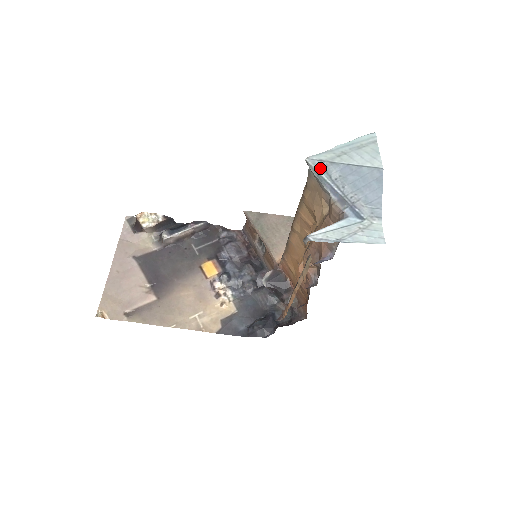
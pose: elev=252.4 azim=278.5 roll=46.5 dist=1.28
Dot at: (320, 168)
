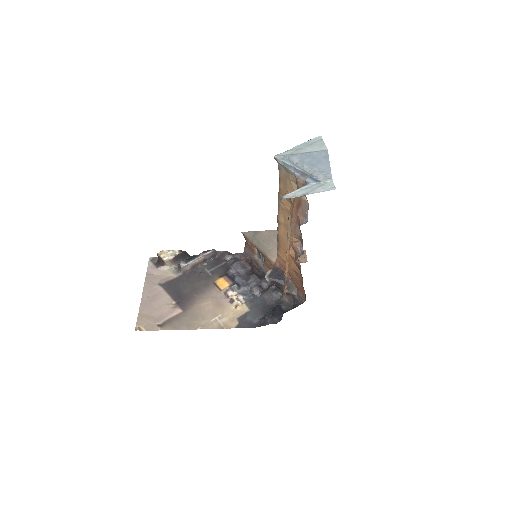
Dot at: (285, 159)
